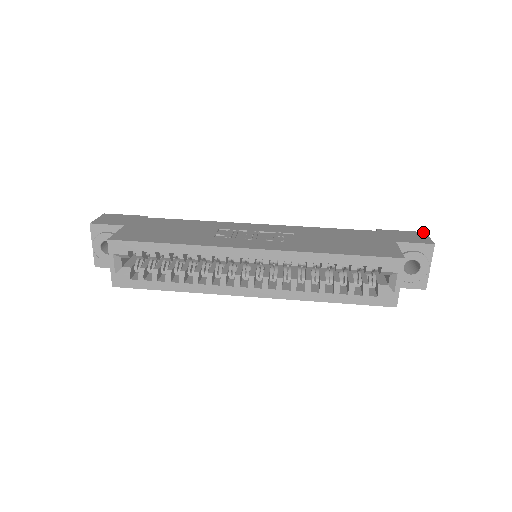
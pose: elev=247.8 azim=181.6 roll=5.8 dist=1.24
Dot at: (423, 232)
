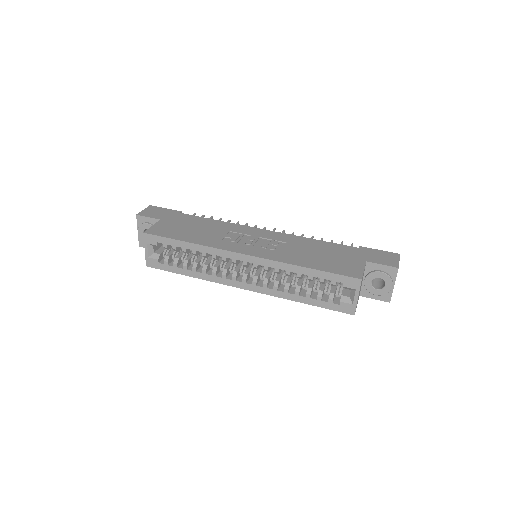
Dot at: (398, 254)
